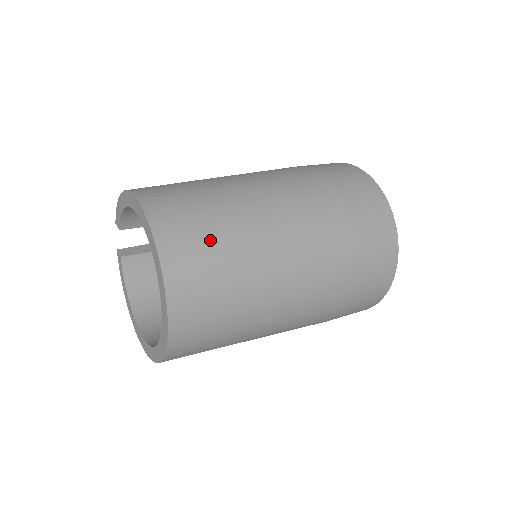
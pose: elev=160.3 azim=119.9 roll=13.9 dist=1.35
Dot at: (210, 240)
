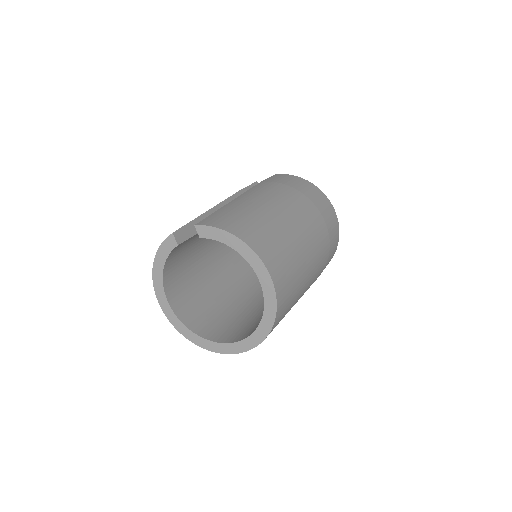
Dot at: (289, 307)
